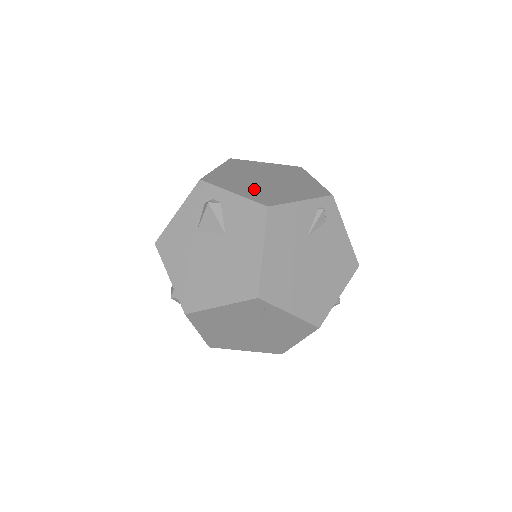
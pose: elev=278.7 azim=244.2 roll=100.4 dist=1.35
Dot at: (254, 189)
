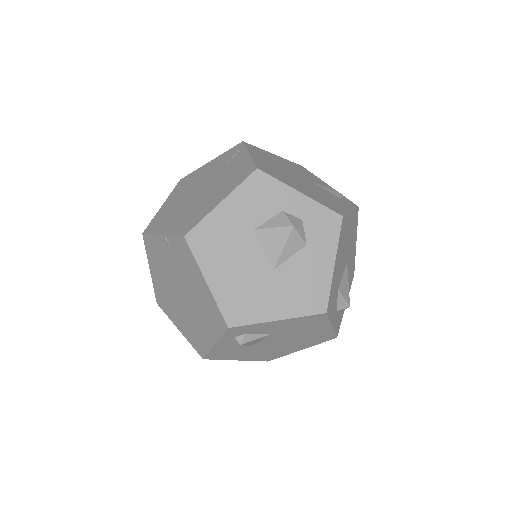
Dot at: occluded
